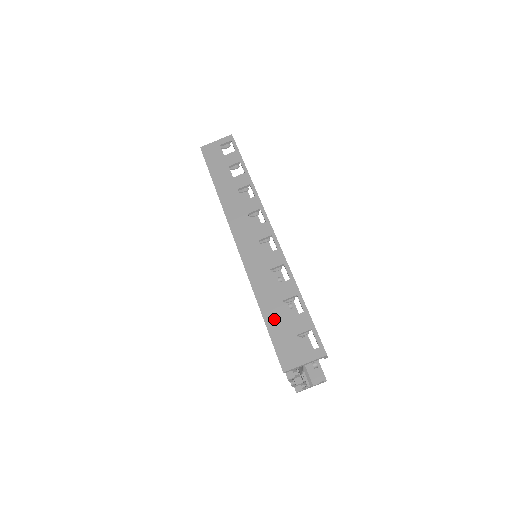
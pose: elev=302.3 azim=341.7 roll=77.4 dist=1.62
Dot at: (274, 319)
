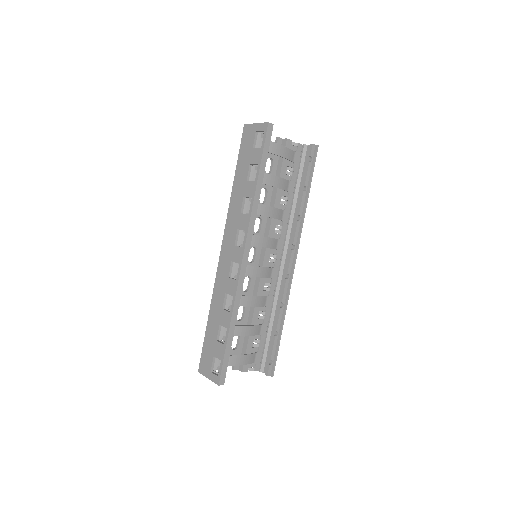
Dot at: (210, 333)
